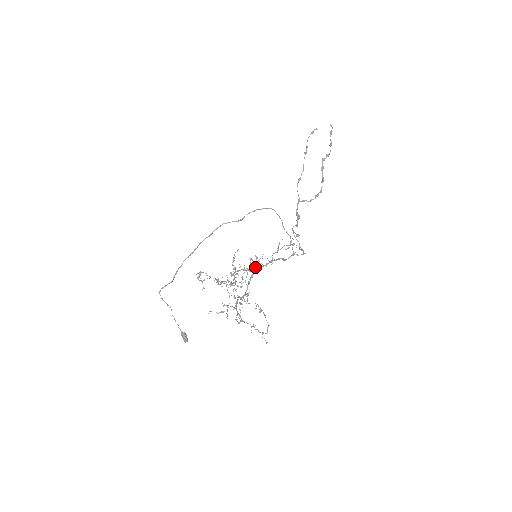
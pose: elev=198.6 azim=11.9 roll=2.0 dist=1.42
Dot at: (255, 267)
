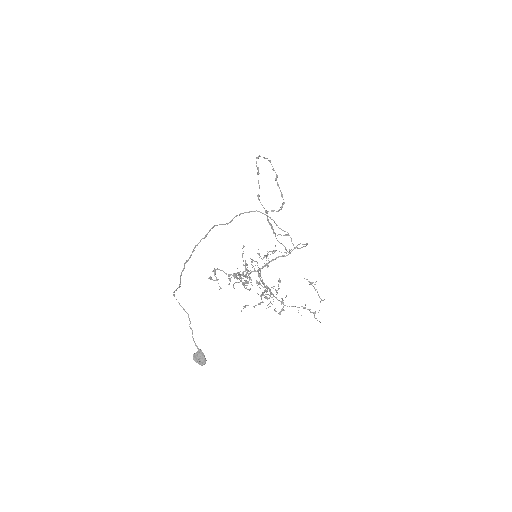
Dot at: (253, 271)
